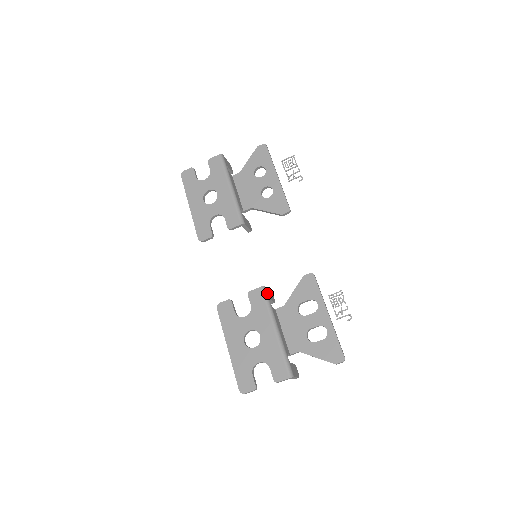
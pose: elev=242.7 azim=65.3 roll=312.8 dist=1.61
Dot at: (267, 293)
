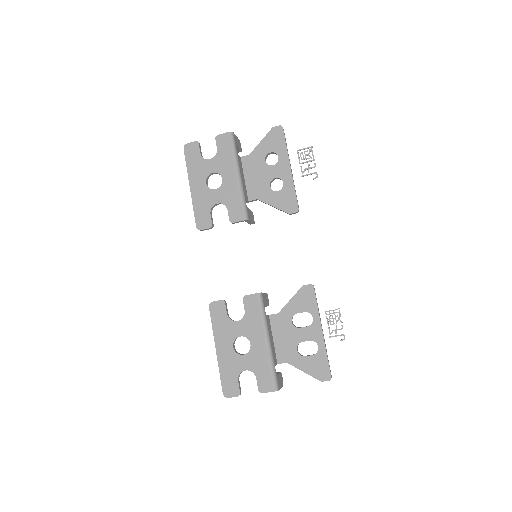
Dot at: (263, 300)
